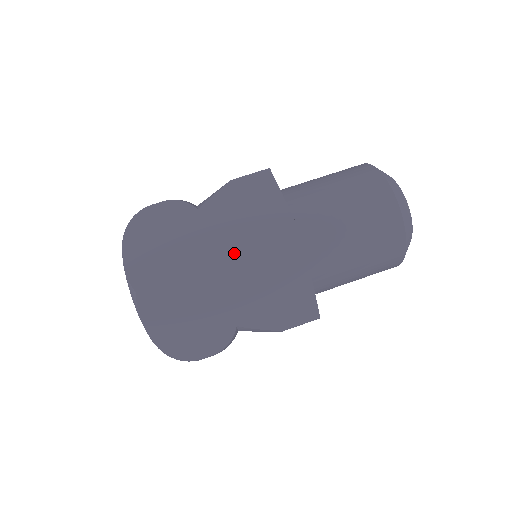
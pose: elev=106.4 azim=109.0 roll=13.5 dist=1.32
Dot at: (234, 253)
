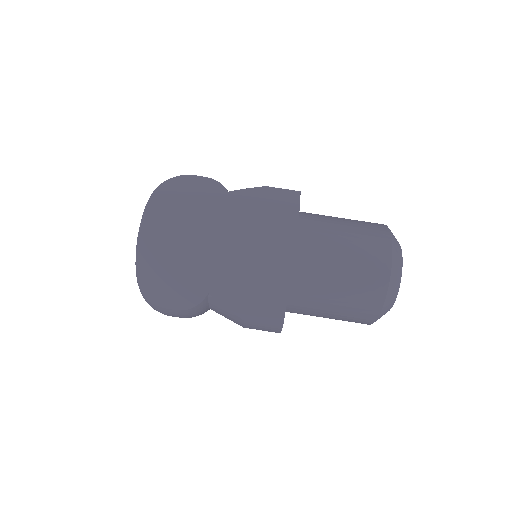
Dot at: (236, 227)
